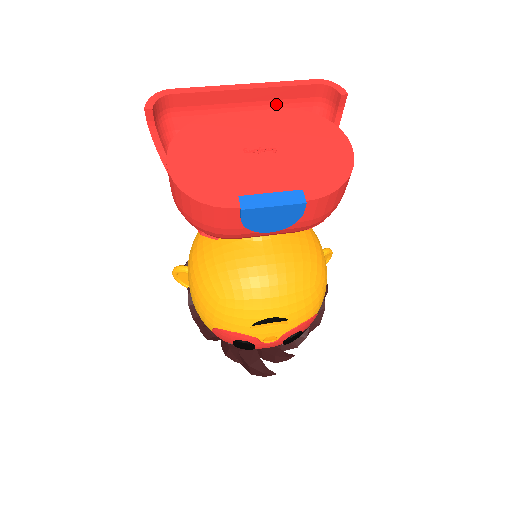
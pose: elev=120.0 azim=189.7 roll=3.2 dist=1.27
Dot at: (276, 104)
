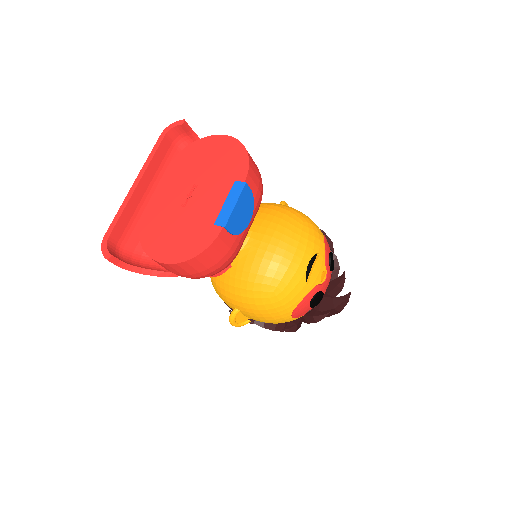
Dot at: (160, 172)
